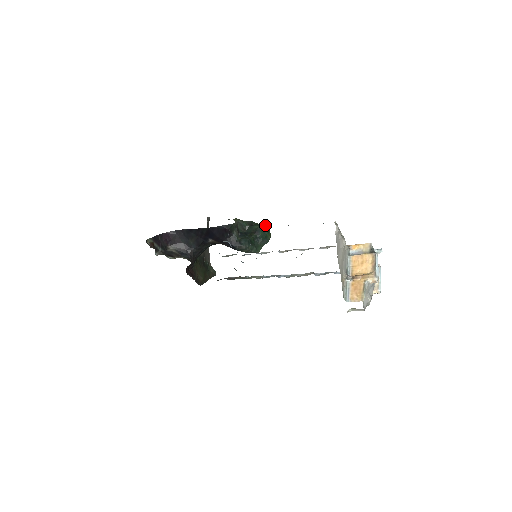
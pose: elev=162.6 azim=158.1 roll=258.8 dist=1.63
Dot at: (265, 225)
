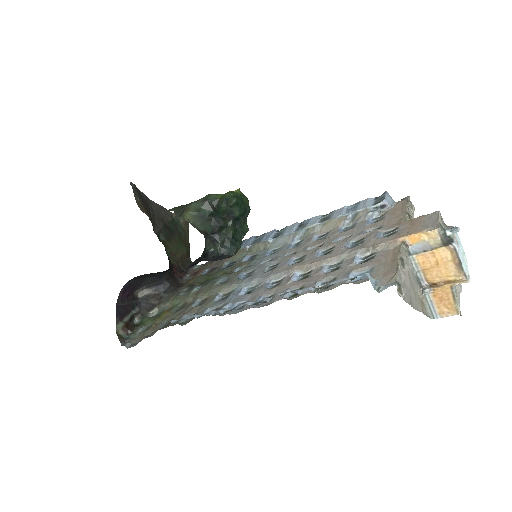
Dot at: (235, 201)
